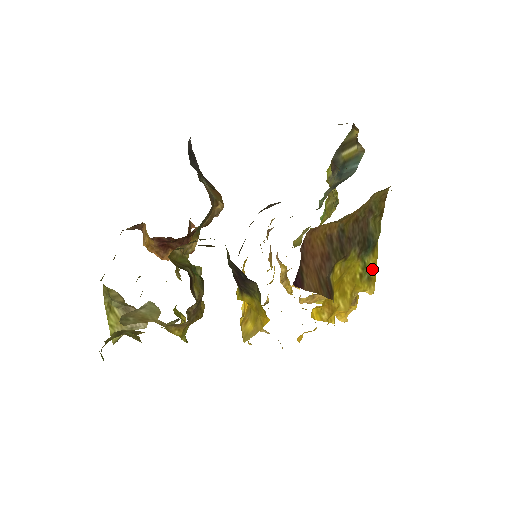
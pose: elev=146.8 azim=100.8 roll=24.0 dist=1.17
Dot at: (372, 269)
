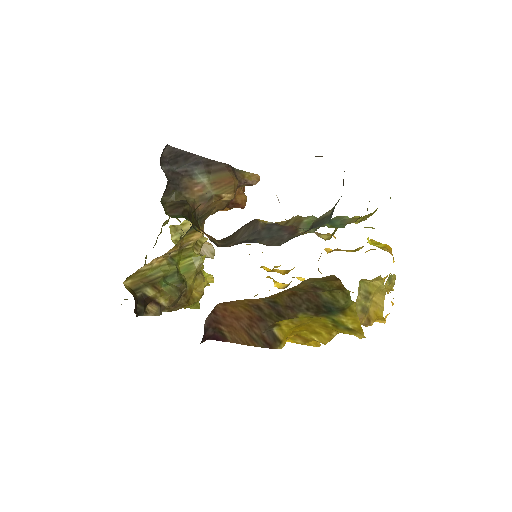
Dot at: (350, 323)
